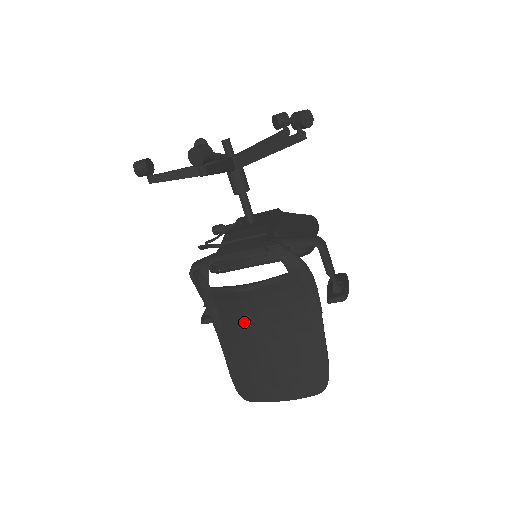
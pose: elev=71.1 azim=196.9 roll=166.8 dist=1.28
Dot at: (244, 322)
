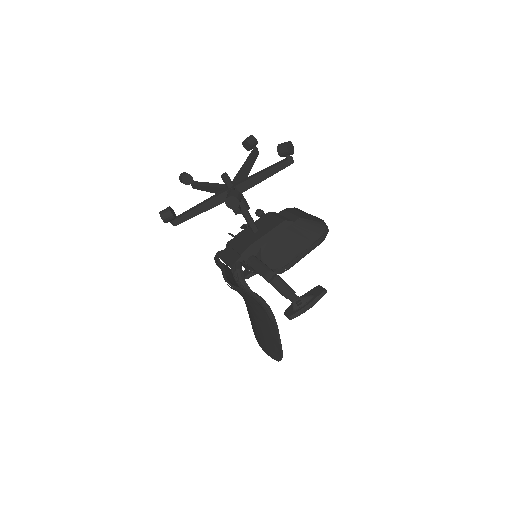
Dot at: occluded
